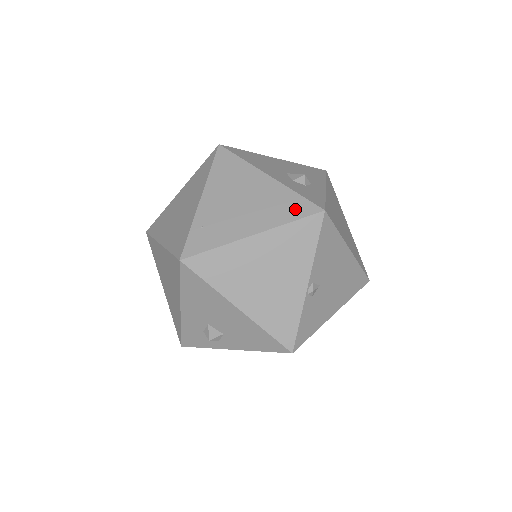
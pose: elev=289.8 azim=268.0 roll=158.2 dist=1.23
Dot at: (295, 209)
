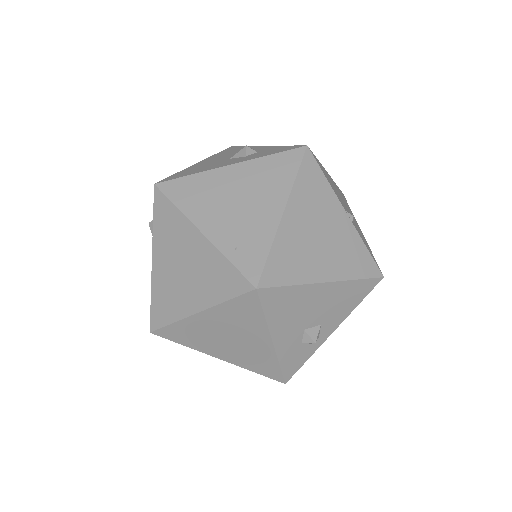
Dot at: (286, 165)
